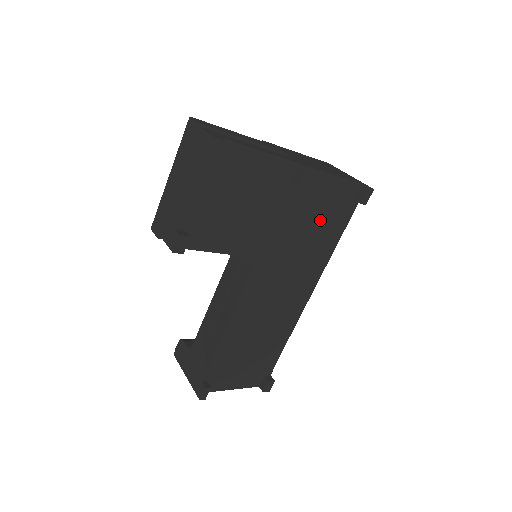
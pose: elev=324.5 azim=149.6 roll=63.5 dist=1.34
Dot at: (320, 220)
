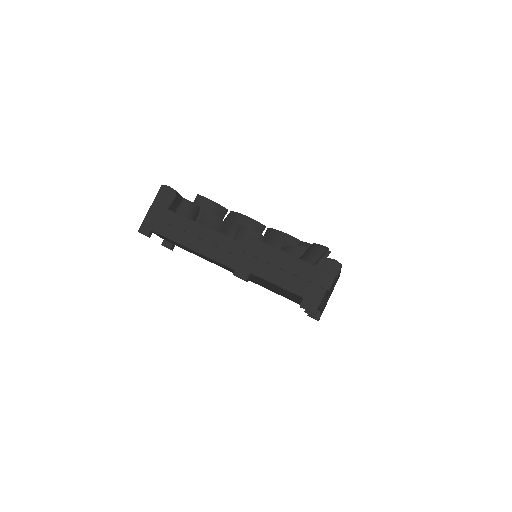
Dot at: occluded
